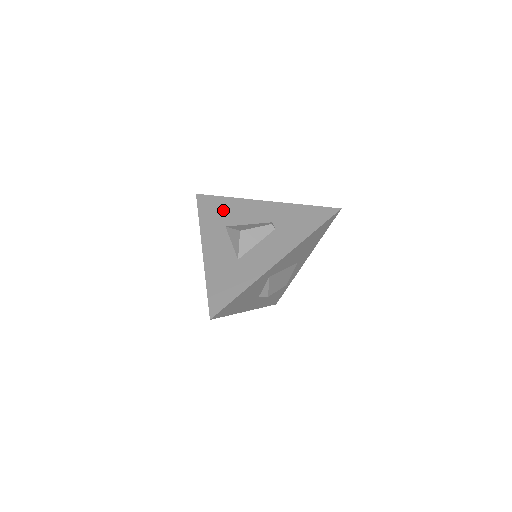
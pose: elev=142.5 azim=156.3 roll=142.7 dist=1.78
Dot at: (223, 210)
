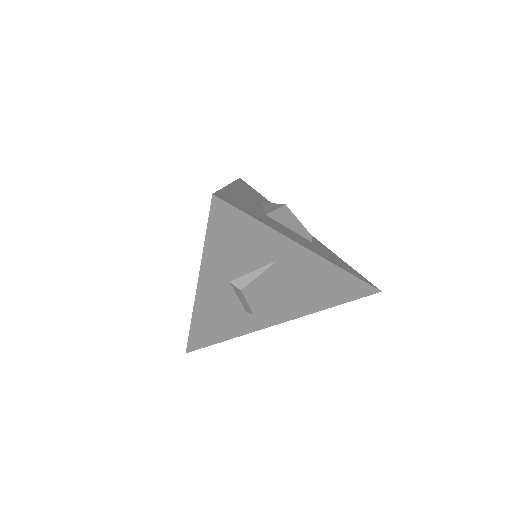
Dot at: (263, 199)
